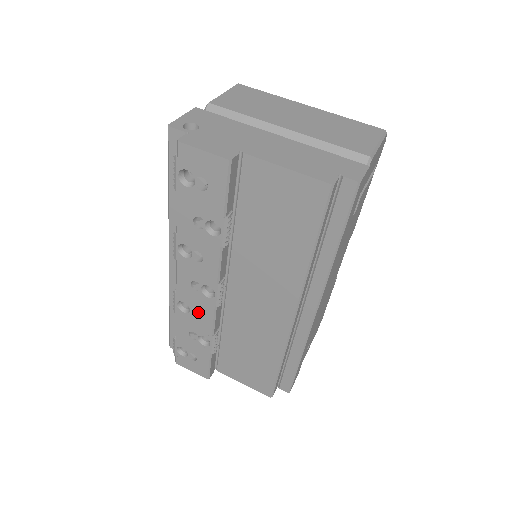
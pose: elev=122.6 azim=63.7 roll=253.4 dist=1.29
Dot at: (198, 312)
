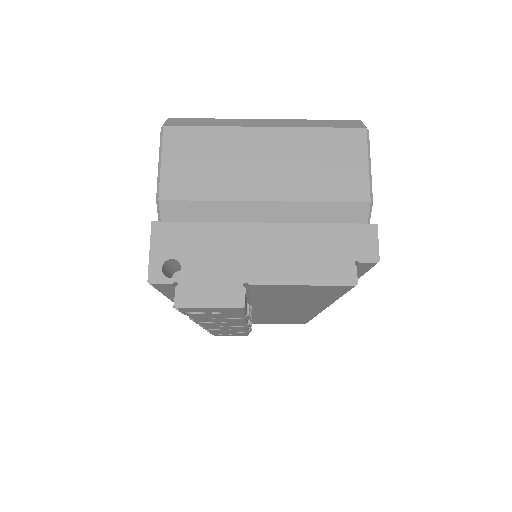
Dot at: occluded
